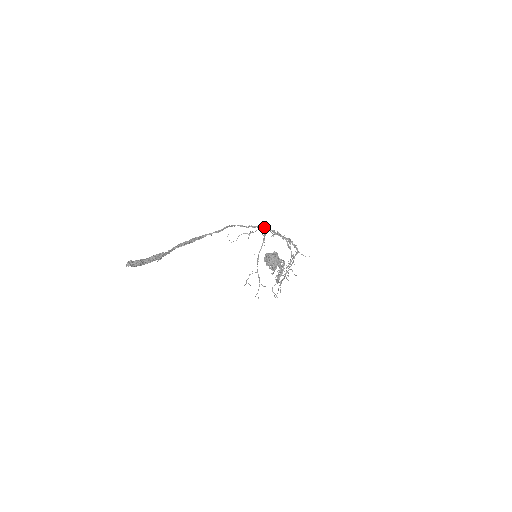
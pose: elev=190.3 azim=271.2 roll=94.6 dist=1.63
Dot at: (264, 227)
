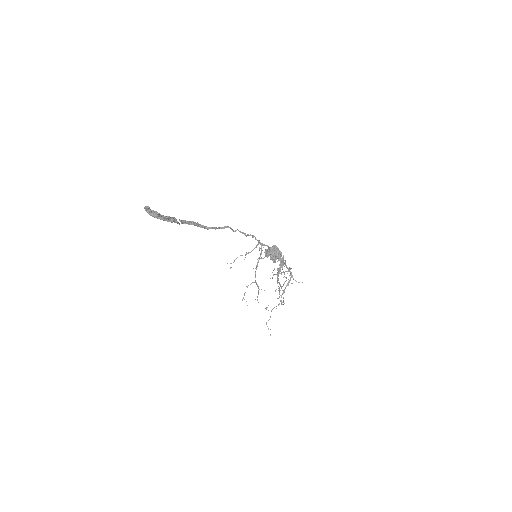
Dot at: occluded
